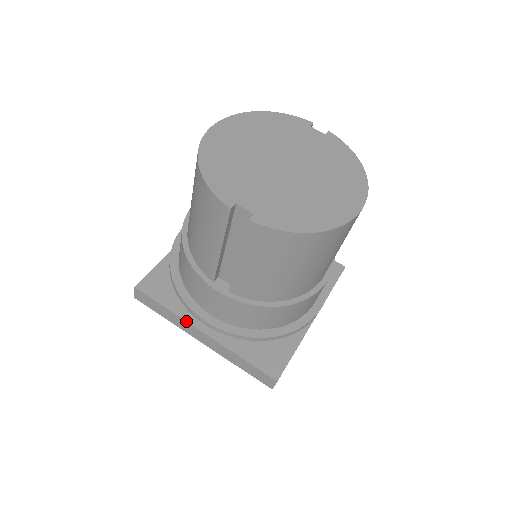
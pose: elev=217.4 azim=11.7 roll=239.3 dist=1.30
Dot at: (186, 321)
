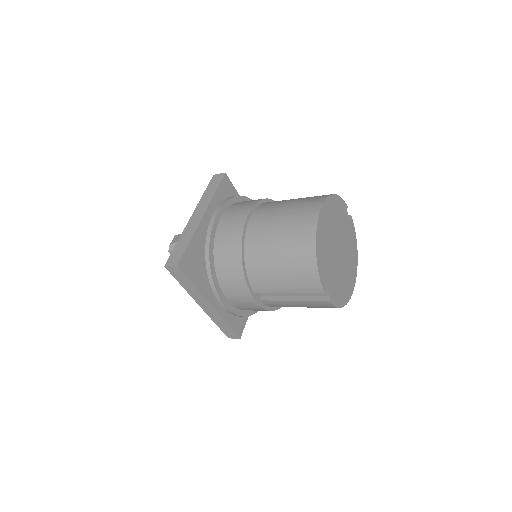
Dot at: (204, 297)
